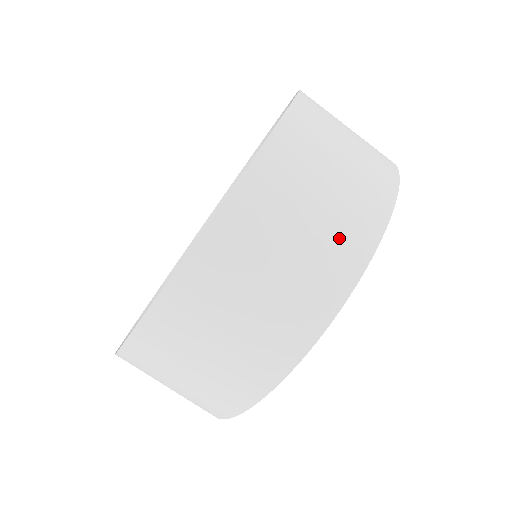
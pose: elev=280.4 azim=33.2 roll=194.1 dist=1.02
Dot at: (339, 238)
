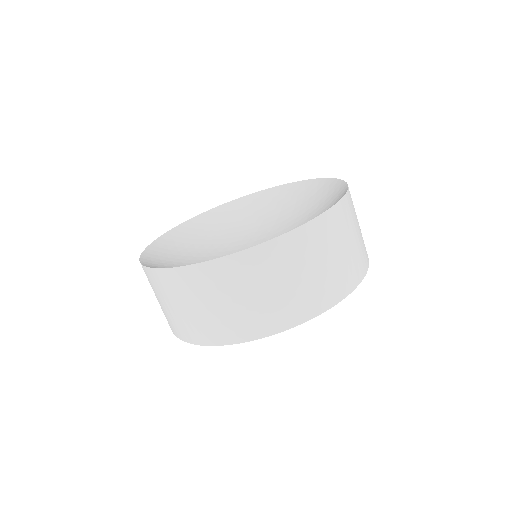
Dot at: occluded
